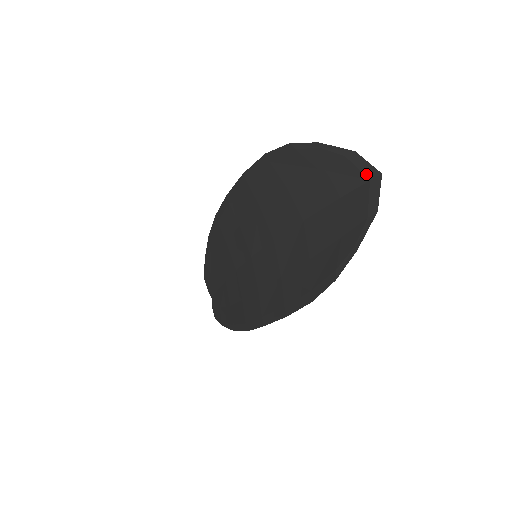
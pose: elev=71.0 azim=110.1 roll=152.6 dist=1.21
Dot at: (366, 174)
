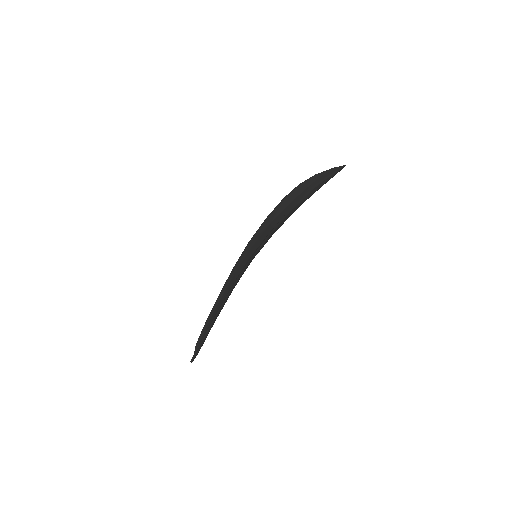
Dot at: (338, 169)
